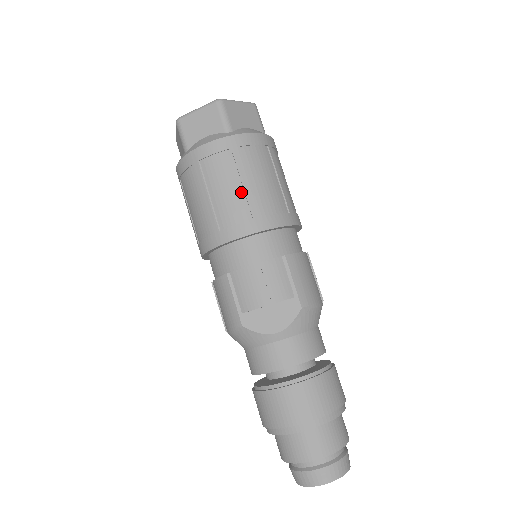
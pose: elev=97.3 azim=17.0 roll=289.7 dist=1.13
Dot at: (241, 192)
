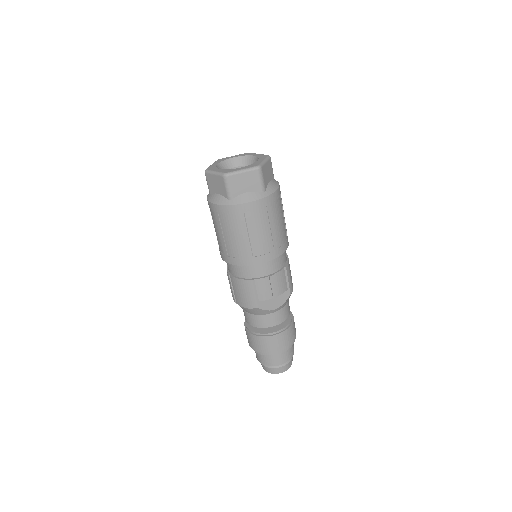
Dot at: (269, 234)
